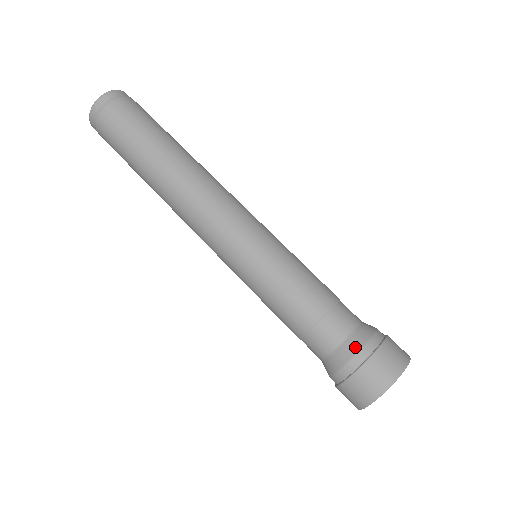
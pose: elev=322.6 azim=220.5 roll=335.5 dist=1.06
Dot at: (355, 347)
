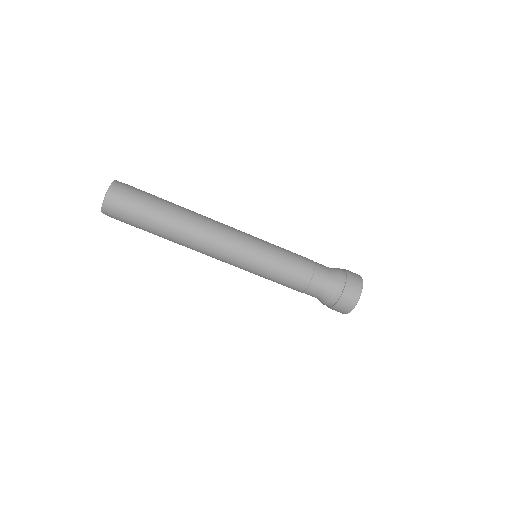
Dot at: (337, 279)
